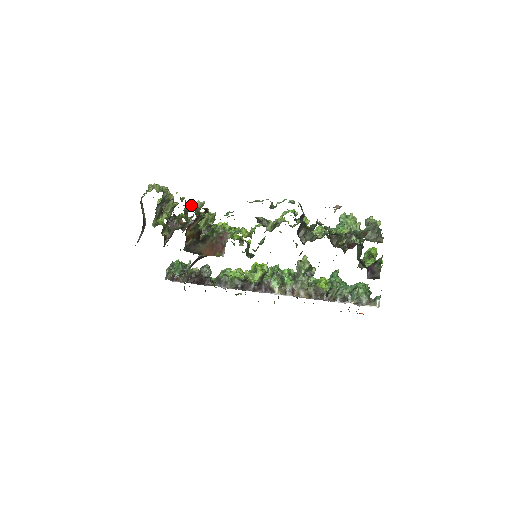
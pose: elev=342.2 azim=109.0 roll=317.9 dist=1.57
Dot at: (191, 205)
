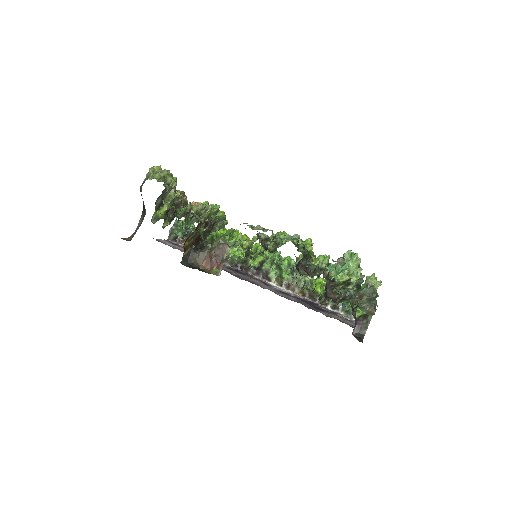
Dot at: (192, 210)
